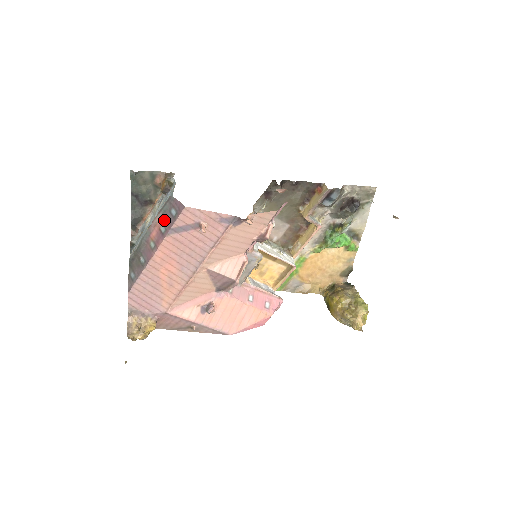
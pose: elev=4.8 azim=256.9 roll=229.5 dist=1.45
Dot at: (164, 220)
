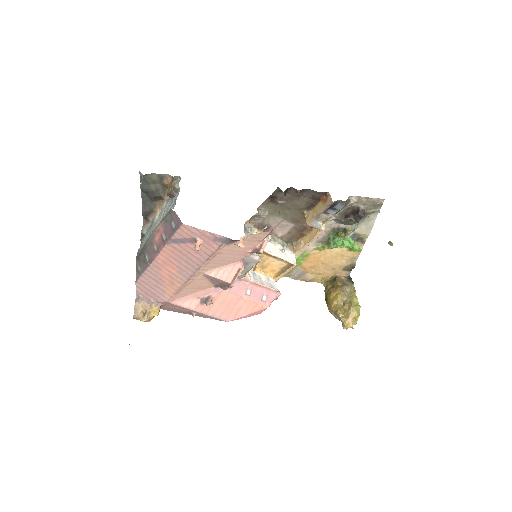
Dot at: (165, 229)
